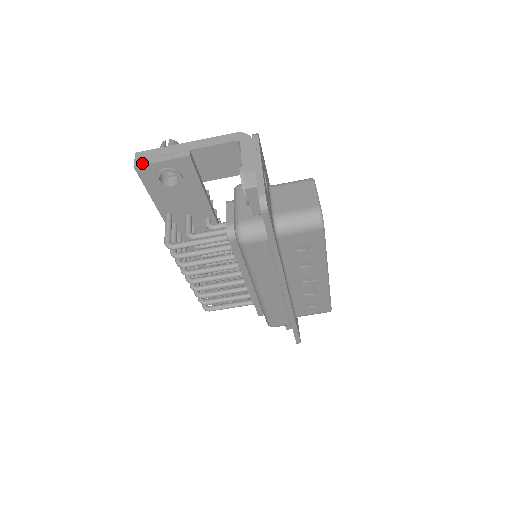
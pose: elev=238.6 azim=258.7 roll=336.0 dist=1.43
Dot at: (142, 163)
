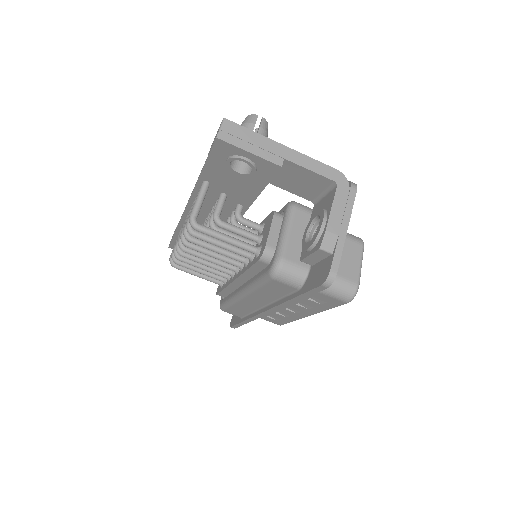
Dot at: (228, 139)
